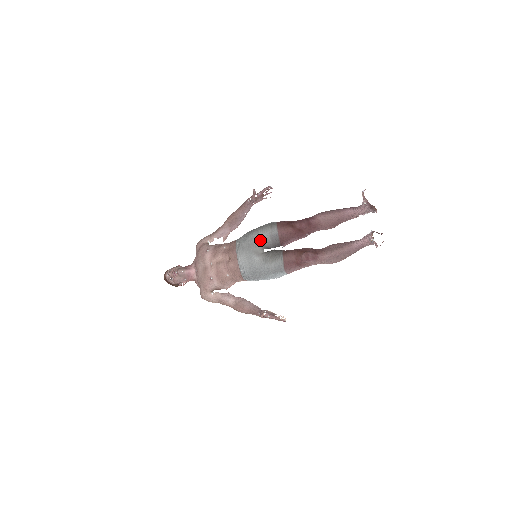
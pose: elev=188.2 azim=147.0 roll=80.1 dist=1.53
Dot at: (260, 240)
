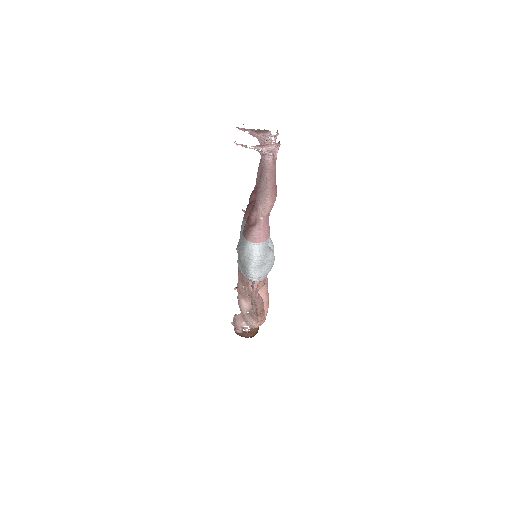
Dot at: (240, 236)
